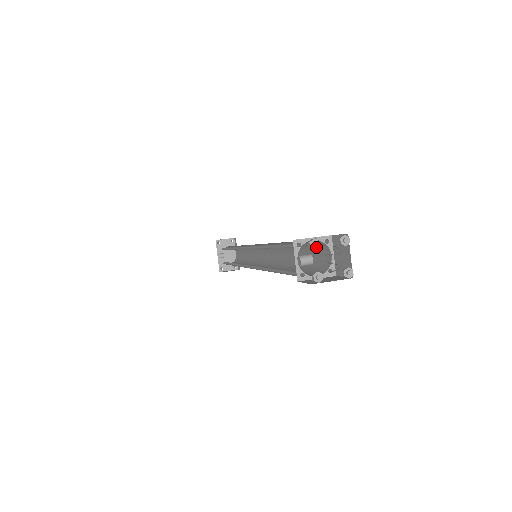
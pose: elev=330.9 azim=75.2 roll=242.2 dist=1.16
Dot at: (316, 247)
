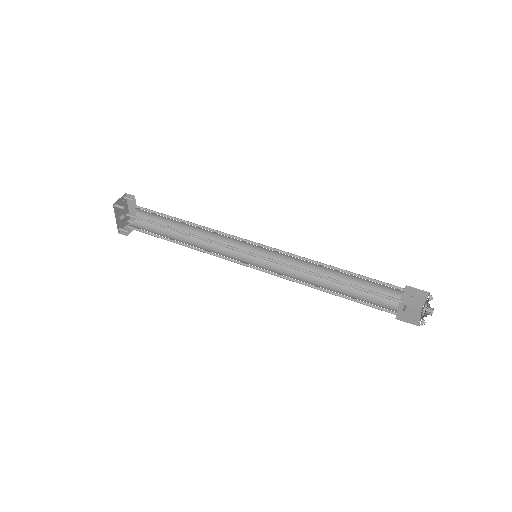
Dot at: (429, 311)
